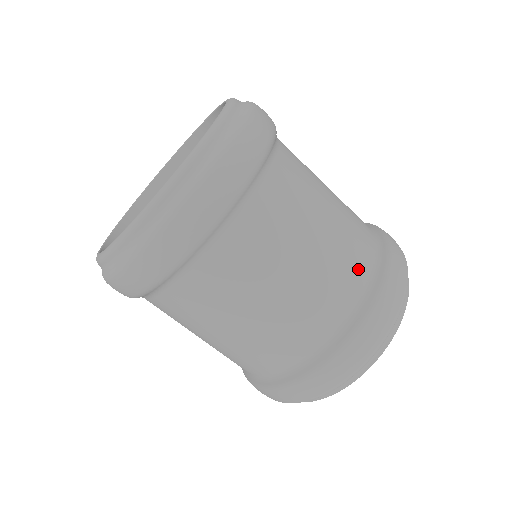
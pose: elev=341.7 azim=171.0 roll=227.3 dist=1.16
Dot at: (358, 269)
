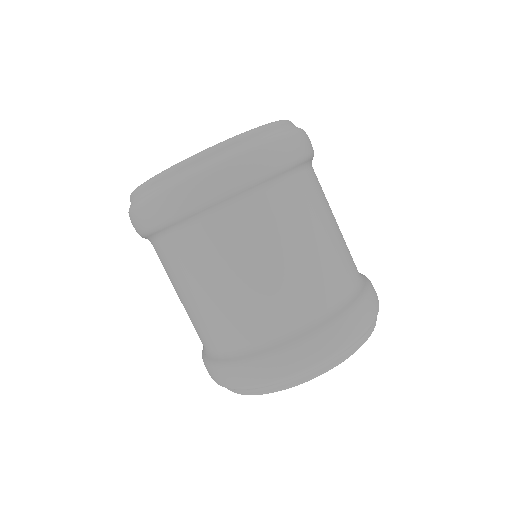
Dot at: (260, 328)
